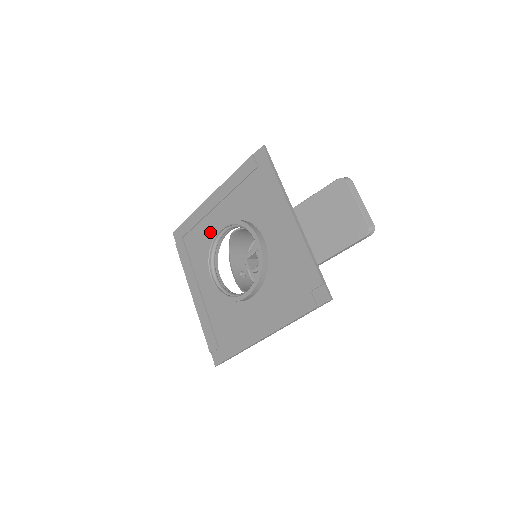
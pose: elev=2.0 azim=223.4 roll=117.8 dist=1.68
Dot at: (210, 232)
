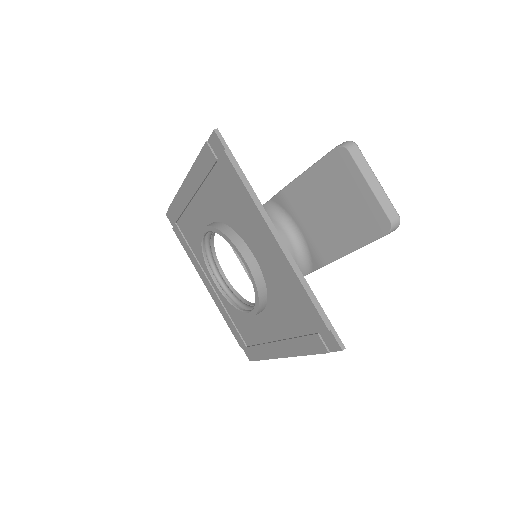
Dot at: (198, 226)
